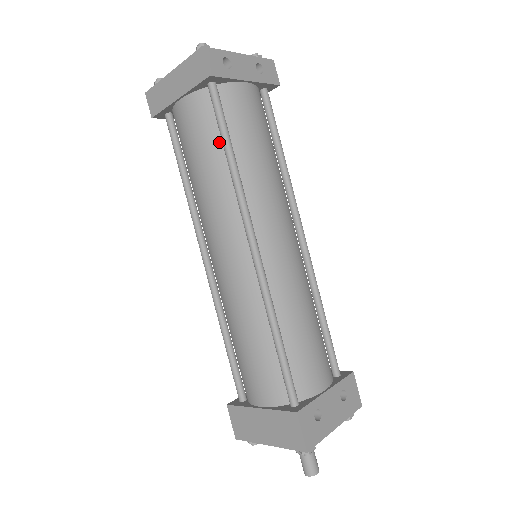
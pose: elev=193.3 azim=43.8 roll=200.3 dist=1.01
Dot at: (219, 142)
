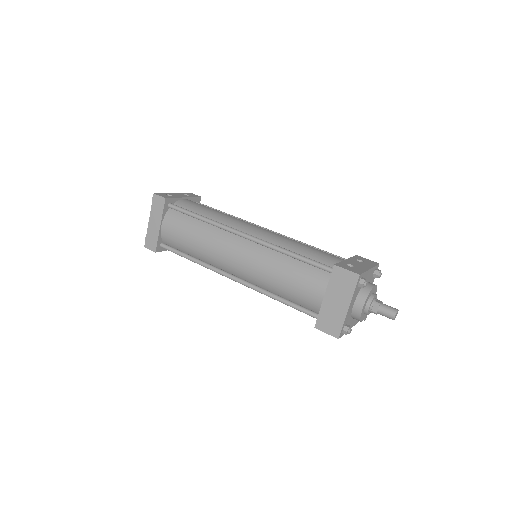
Dot at: (192, 220)
